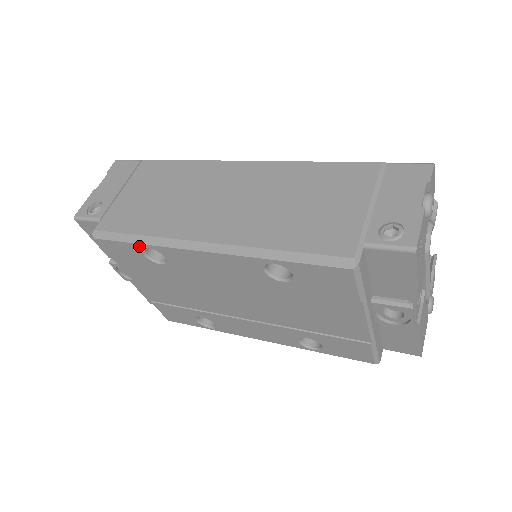
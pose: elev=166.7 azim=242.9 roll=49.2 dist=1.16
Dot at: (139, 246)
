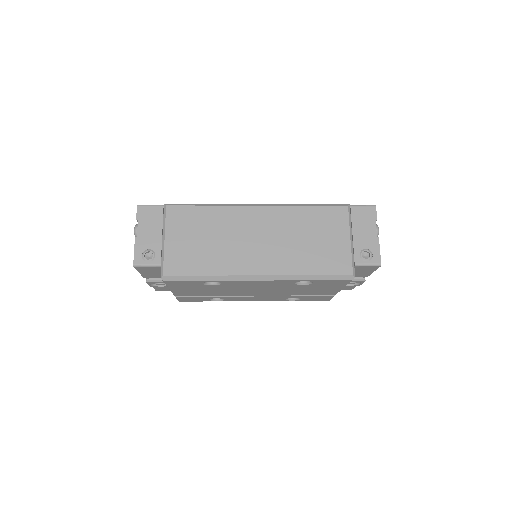
Dot at: (204, 281)
